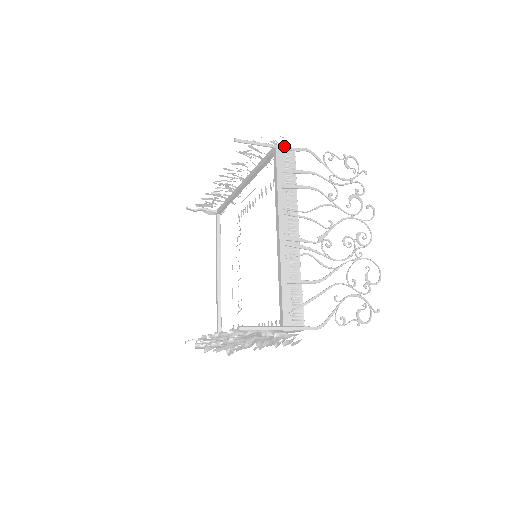
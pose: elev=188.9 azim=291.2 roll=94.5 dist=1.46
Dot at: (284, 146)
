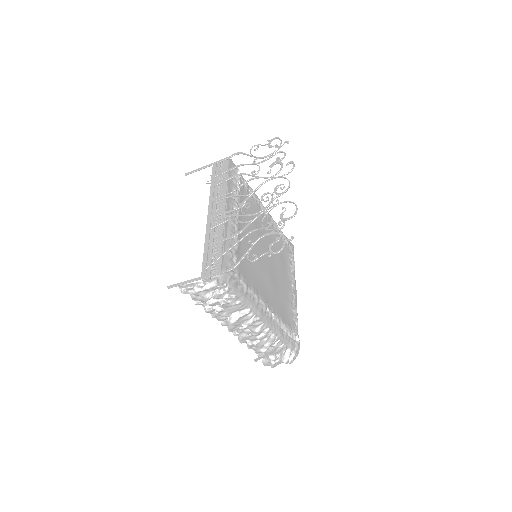
Dot at: (219, 160)
